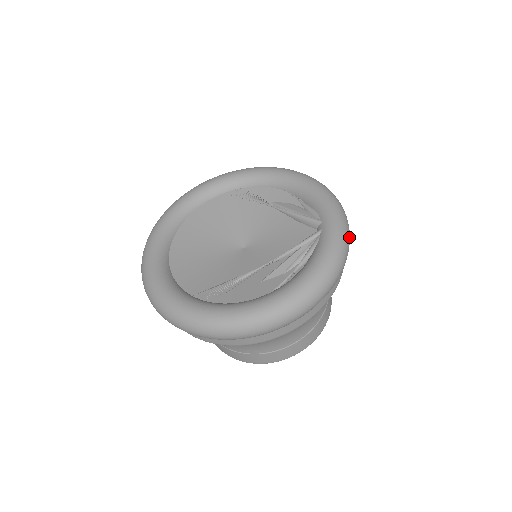
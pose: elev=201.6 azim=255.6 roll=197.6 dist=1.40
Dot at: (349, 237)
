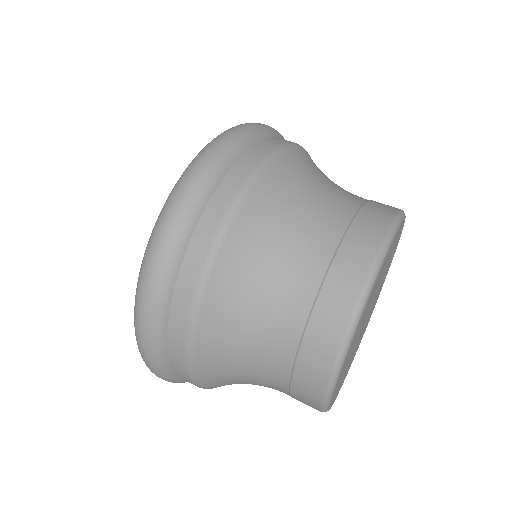
Dot at: occluded
